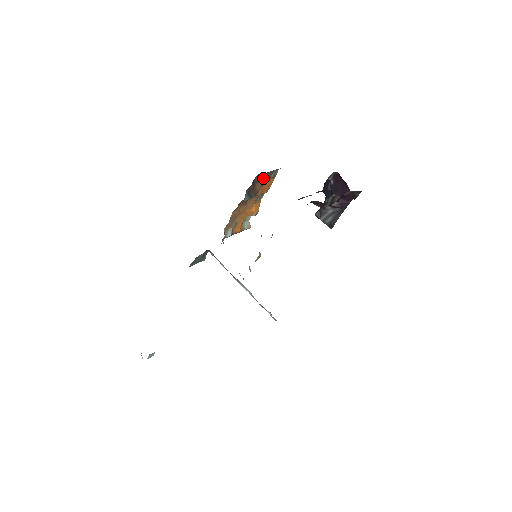
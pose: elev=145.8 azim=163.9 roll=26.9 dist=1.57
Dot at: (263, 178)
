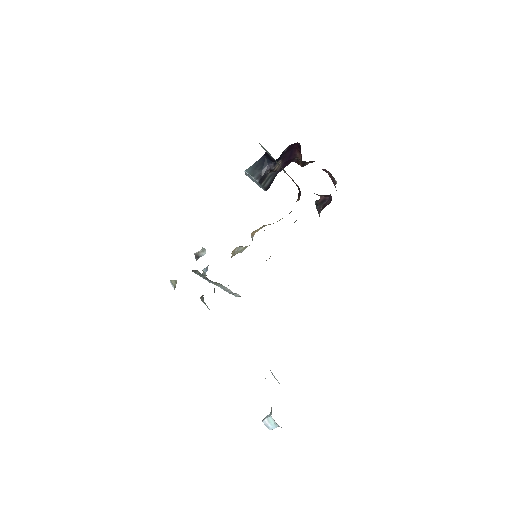
Dot at: occluded
